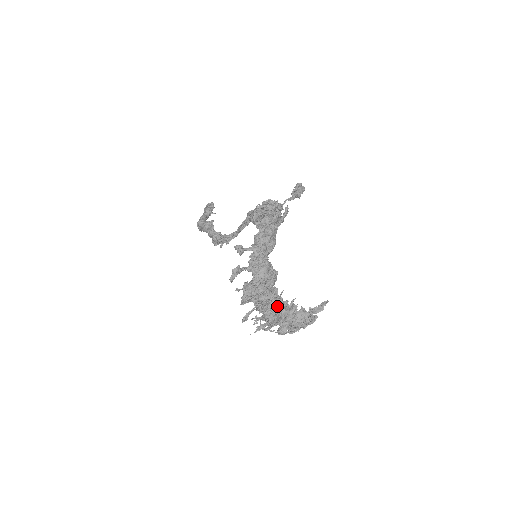
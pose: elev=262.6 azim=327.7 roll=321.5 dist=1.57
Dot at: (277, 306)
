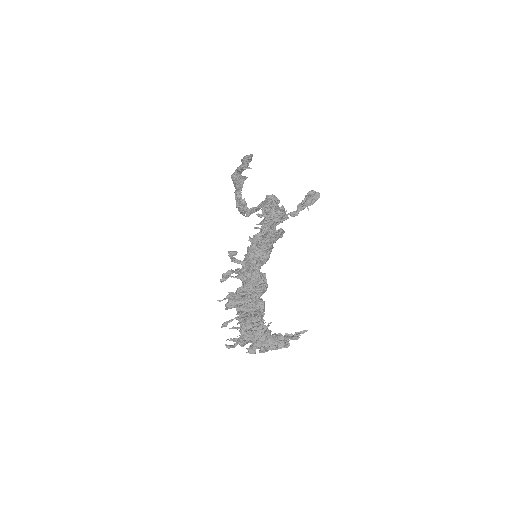
Dot at: (254, 324)
